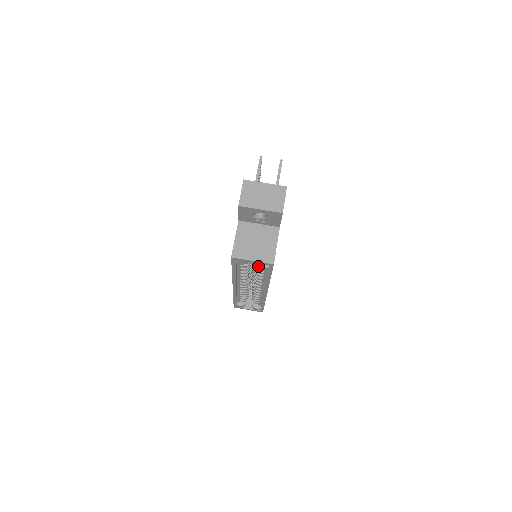
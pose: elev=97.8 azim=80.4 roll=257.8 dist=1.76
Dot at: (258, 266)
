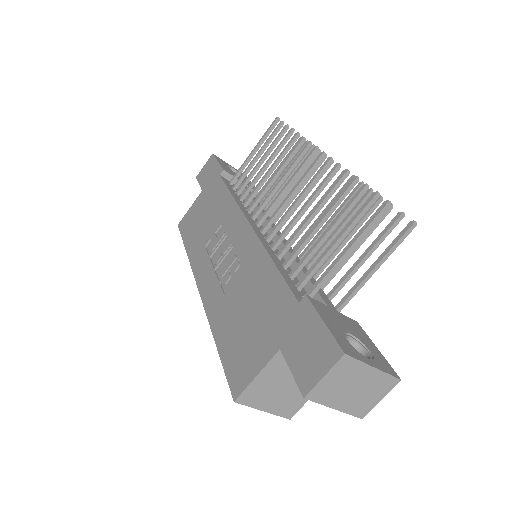
Dot at: occluded
